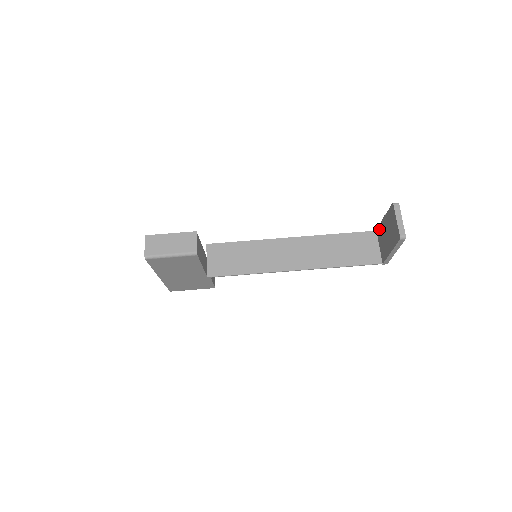
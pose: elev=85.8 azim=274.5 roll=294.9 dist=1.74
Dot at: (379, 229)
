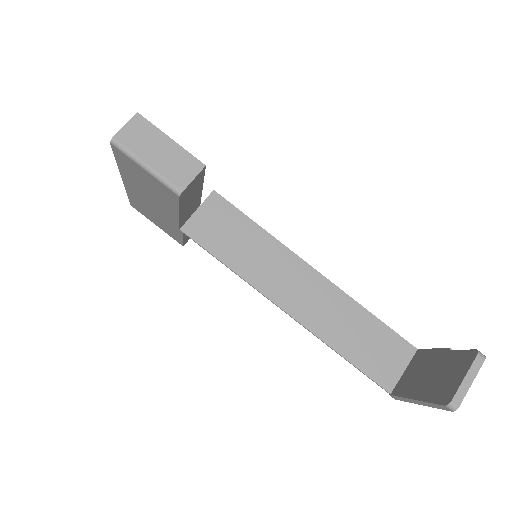
Dot at: (424, 353)
